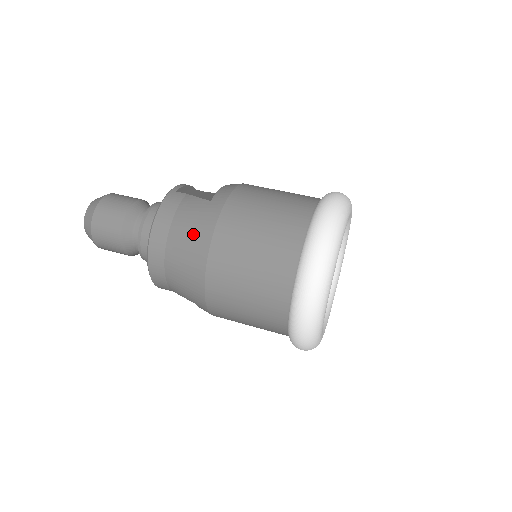
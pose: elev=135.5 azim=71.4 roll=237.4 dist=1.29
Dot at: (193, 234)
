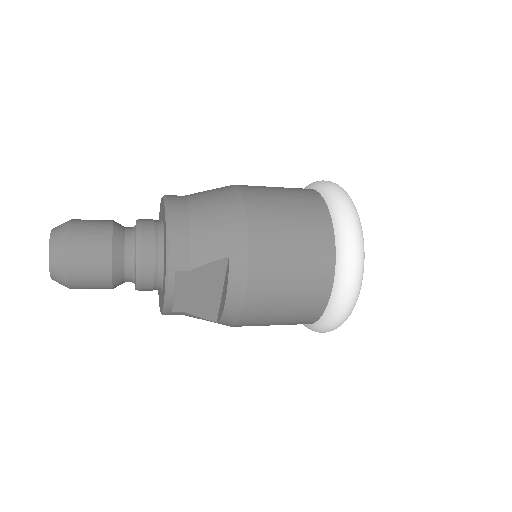
Dot at: (215, 191)
